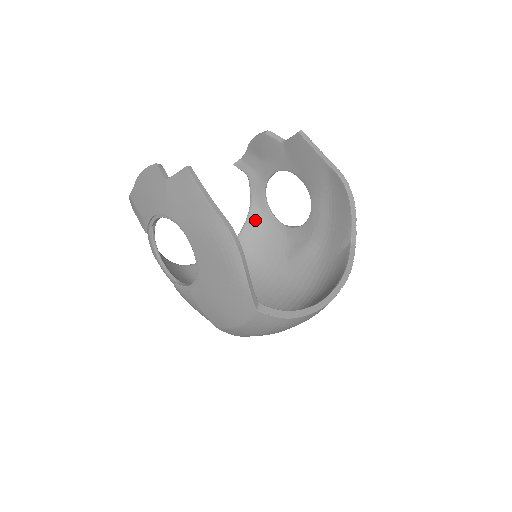
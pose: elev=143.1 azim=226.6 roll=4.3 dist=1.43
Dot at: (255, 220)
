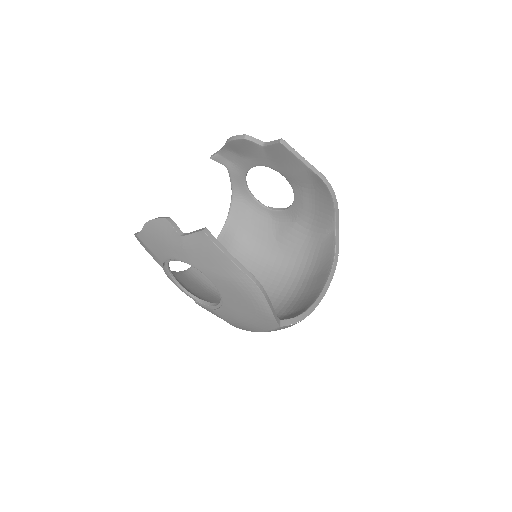
Dot at: (239, 205)
